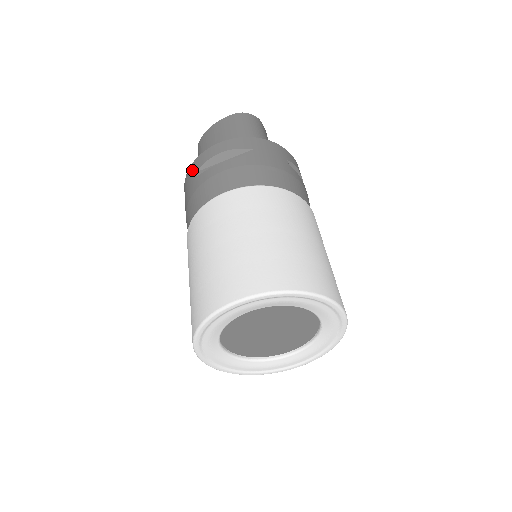
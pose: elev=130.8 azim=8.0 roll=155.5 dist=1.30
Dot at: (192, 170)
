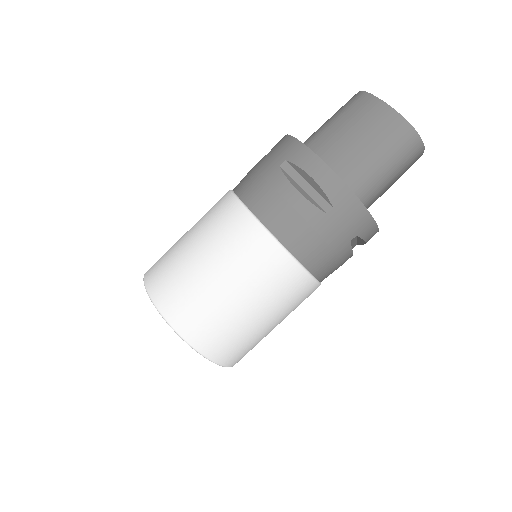
Dot at: (290, 148)
